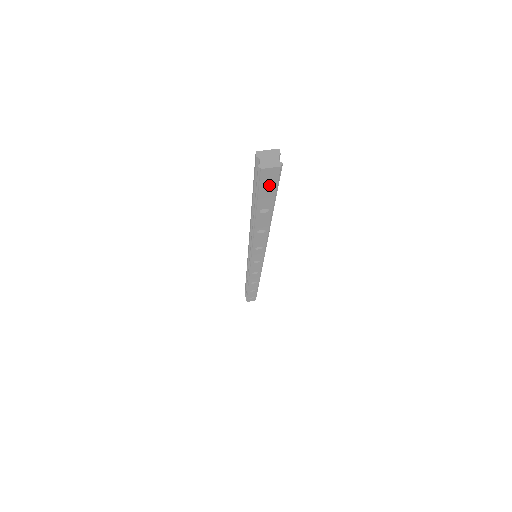
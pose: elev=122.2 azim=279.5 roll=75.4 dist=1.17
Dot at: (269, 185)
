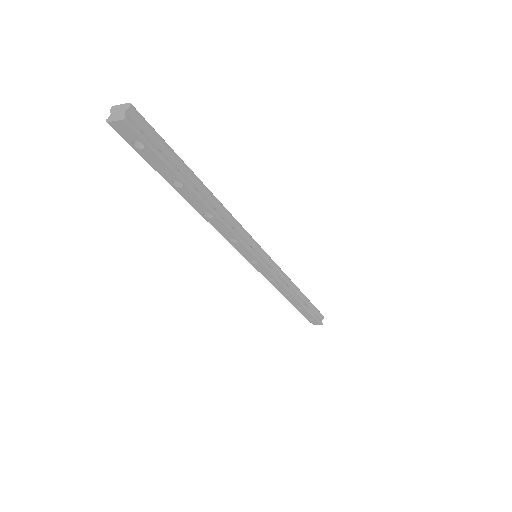
Dot at: (143, 147)
